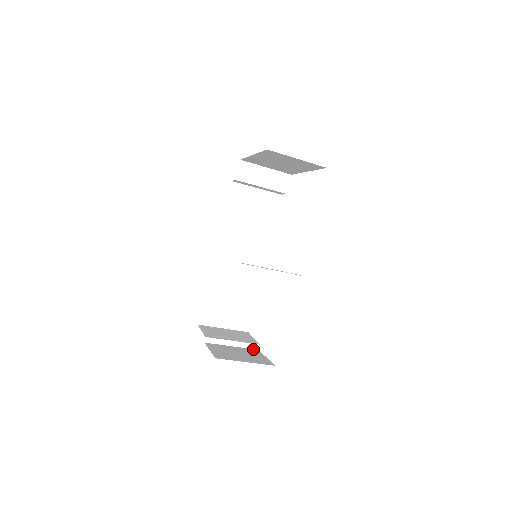
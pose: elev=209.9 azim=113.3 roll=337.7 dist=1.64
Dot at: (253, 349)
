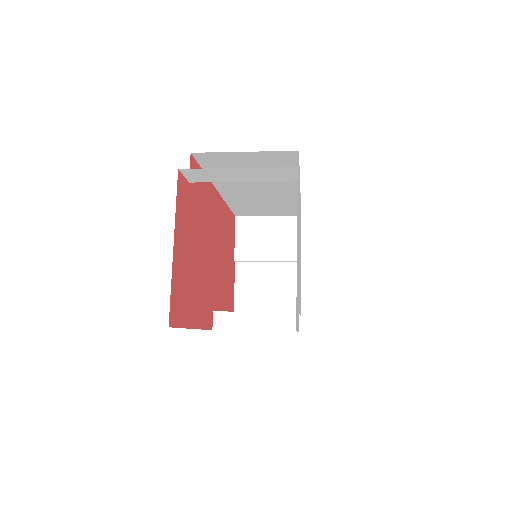
Dot at: (293, 263)
